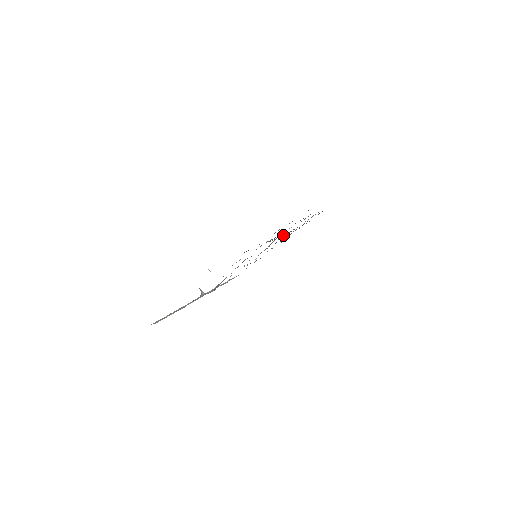
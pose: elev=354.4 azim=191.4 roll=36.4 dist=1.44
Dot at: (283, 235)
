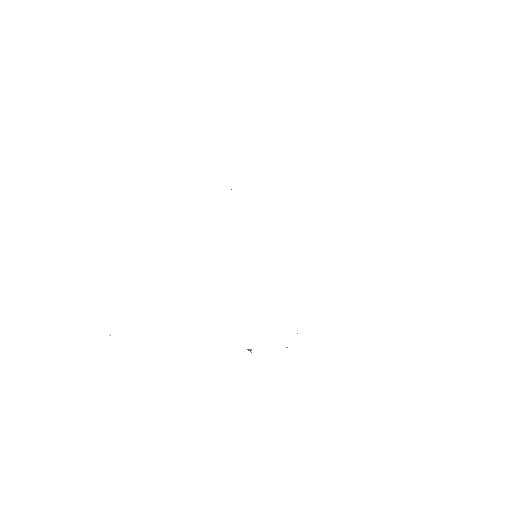
Dot at: occluded
